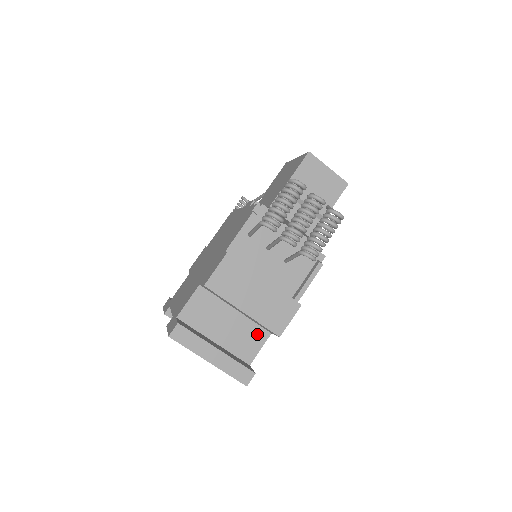
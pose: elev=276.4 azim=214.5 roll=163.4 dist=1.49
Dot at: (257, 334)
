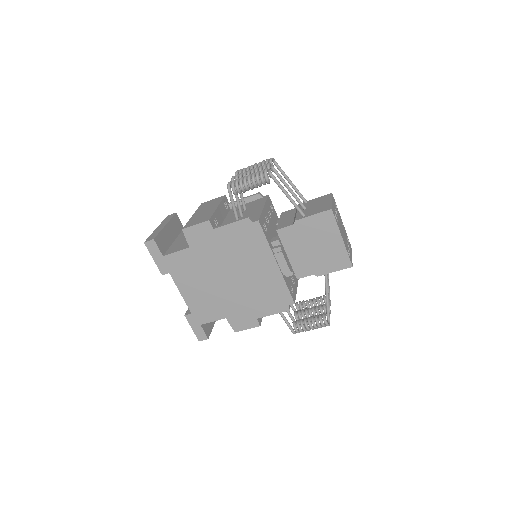
Dot at: occluded
